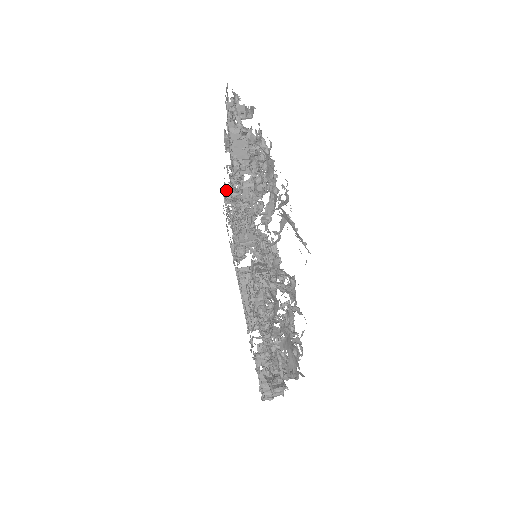
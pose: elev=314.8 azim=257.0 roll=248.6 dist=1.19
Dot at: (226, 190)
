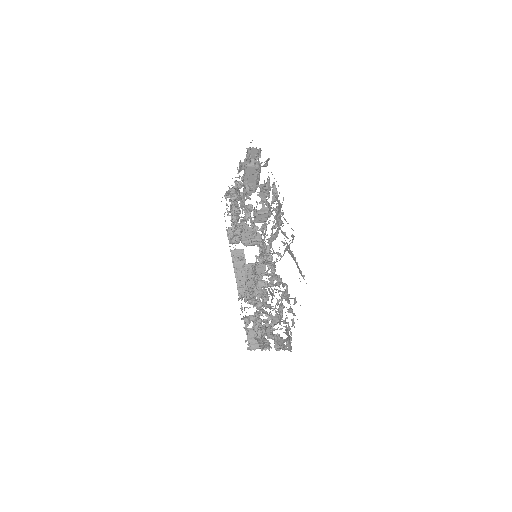
Dot at: (230, 193)
